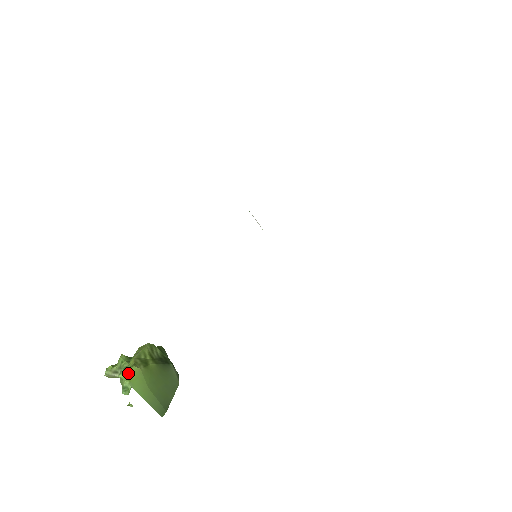
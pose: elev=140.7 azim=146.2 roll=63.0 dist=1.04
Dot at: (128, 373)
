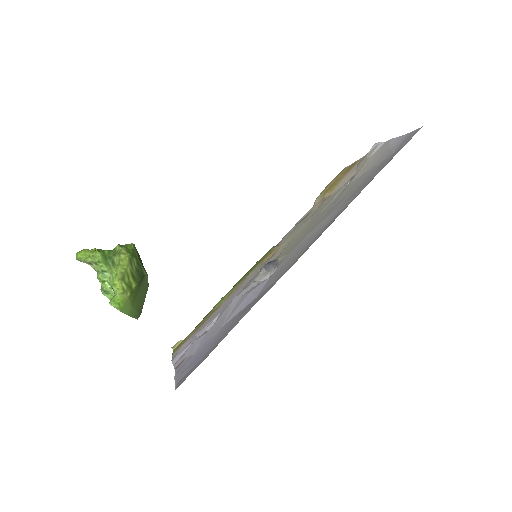
Dot at: (119, 304)
